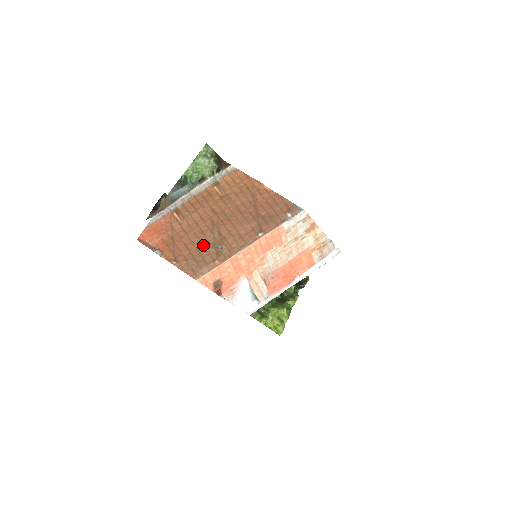
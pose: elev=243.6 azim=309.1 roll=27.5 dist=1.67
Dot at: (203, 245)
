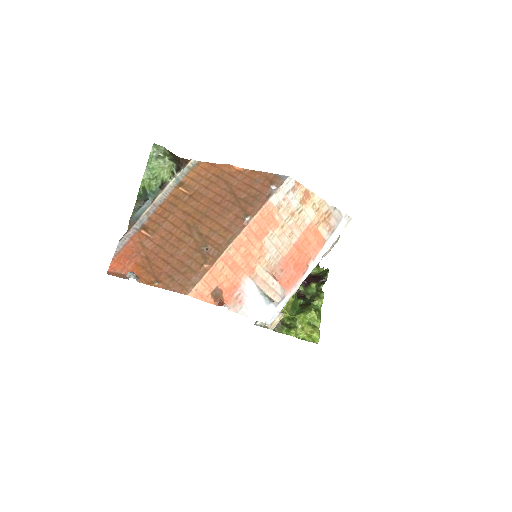
Dot at: (184, 253)
